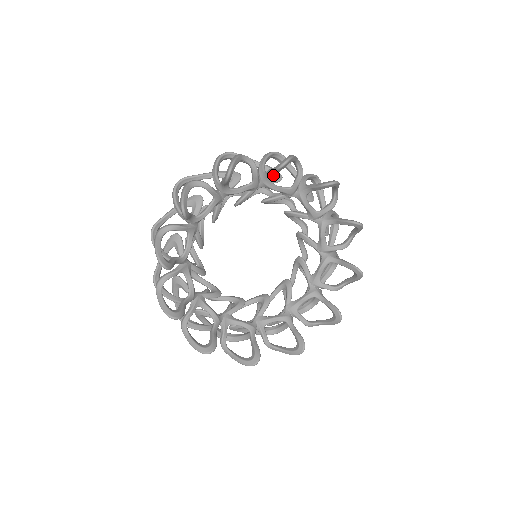
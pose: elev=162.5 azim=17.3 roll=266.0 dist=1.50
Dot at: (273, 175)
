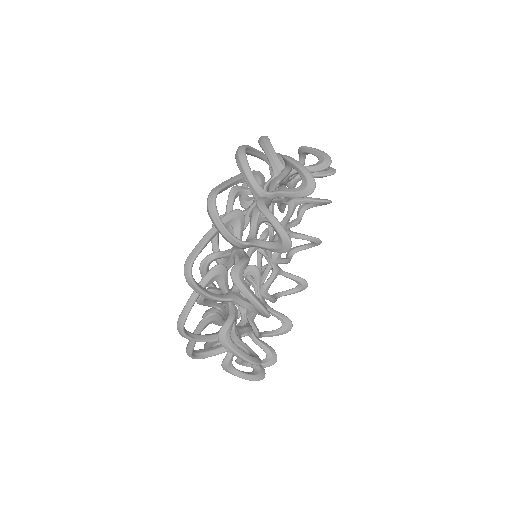
Dot at: occluded
